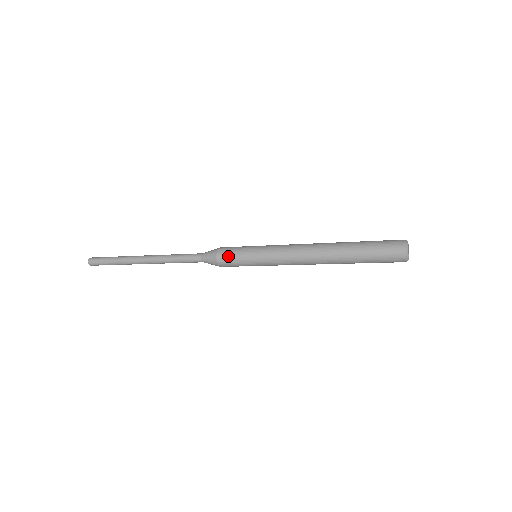
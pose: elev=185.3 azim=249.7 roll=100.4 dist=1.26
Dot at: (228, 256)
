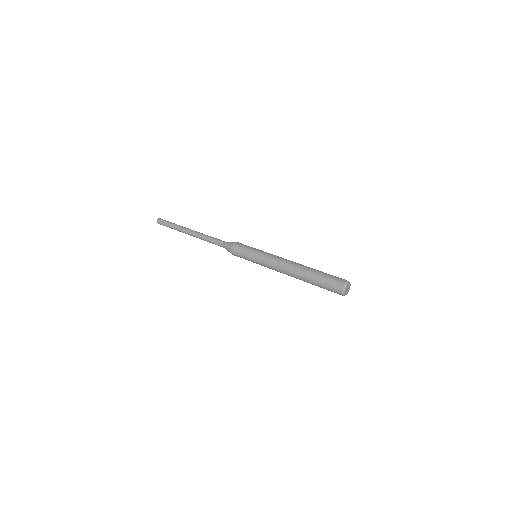
Dot at: (238, 249)
